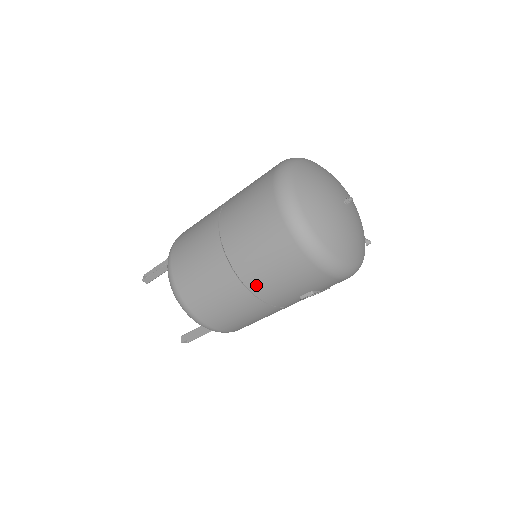
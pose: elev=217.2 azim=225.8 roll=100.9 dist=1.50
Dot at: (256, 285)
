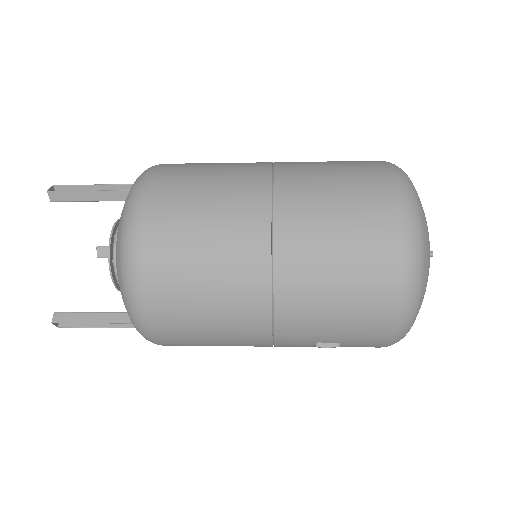
Dot at: (290, 298)
